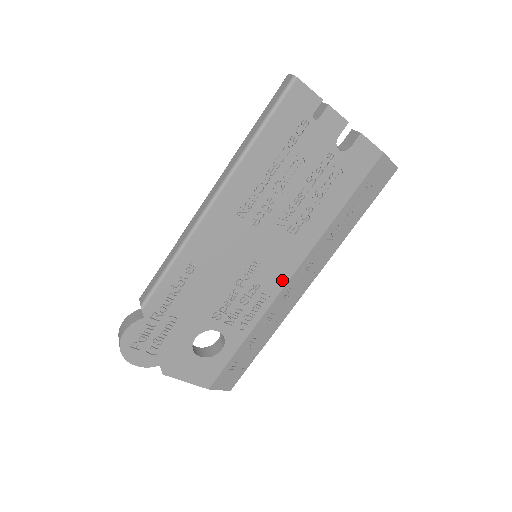
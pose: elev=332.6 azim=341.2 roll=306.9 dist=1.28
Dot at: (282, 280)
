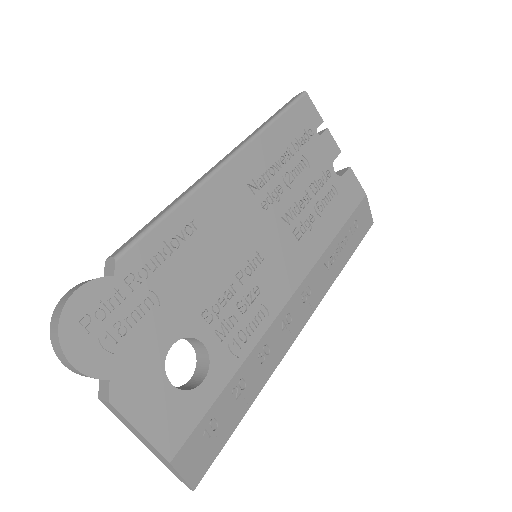
Dot at: (283, 295)
